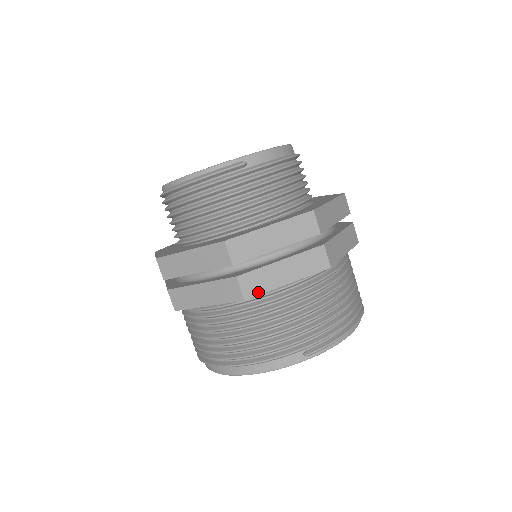
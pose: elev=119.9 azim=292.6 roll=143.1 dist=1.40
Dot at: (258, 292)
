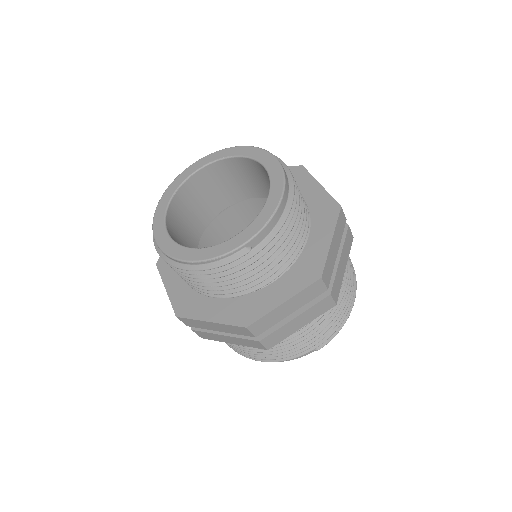
Dot at: (278, 342)
